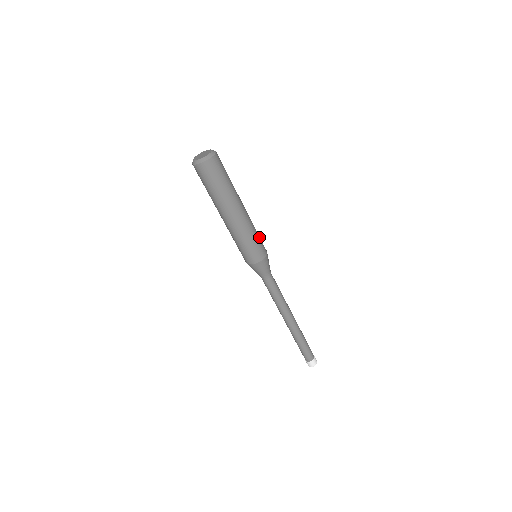
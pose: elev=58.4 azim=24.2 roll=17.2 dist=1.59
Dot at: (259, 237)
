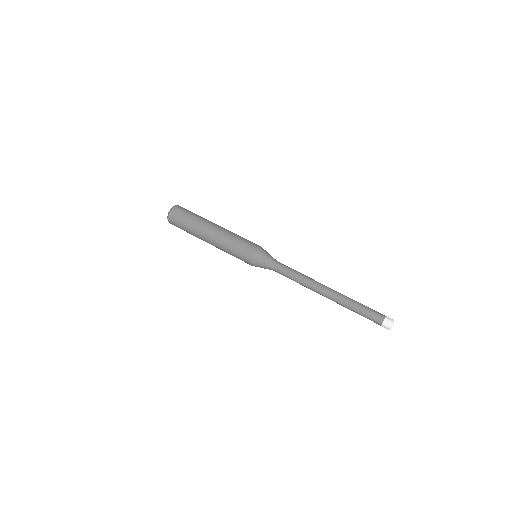
Dot at: occluded
